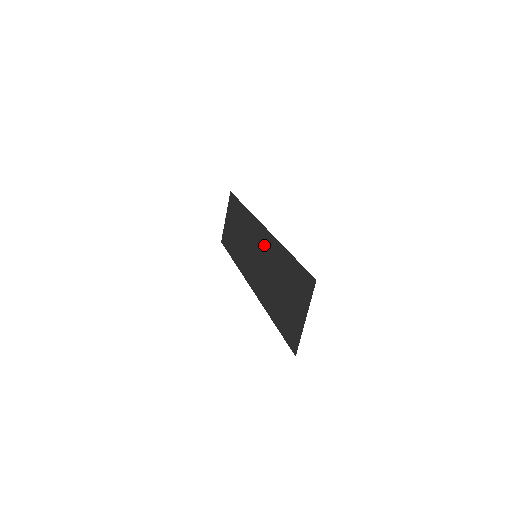
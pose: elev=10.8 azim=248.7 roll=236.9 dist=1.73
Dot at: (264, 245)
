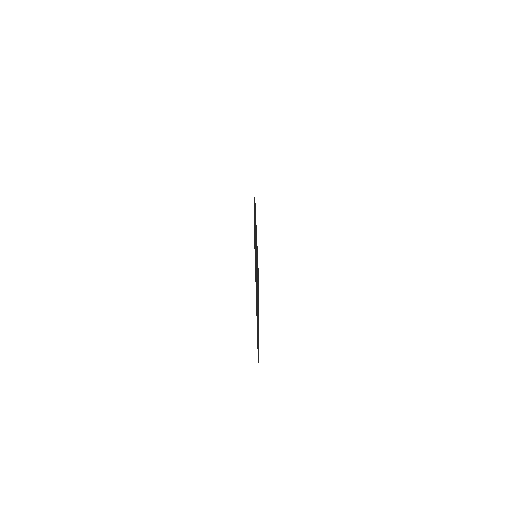
Dot at: (256, 244)
